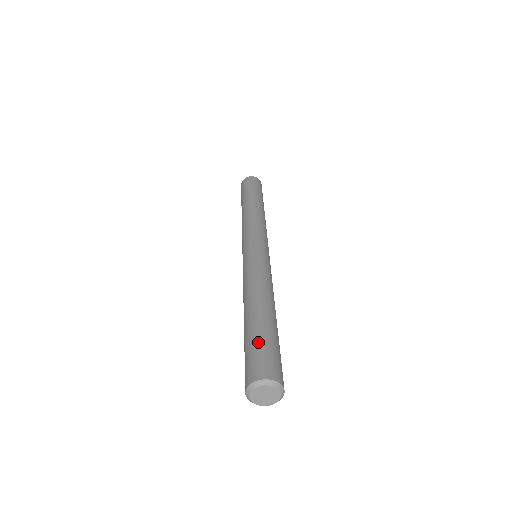
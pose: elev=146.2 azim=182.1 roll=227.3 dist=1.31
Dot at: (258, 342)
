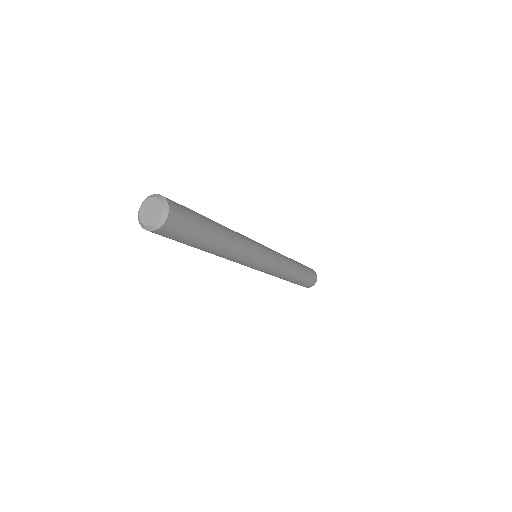
Dot at: (192, 210)
